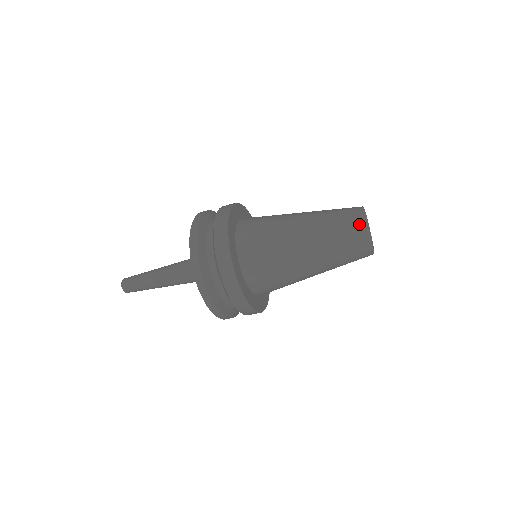
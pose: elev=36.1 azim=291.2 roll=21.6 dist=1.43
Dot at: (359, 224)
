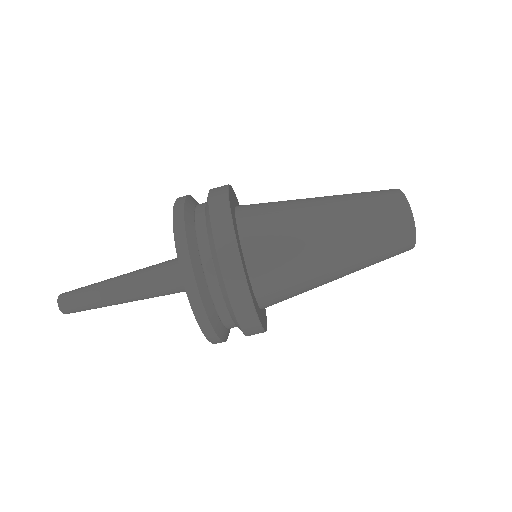
Dot at: (394, 193)
